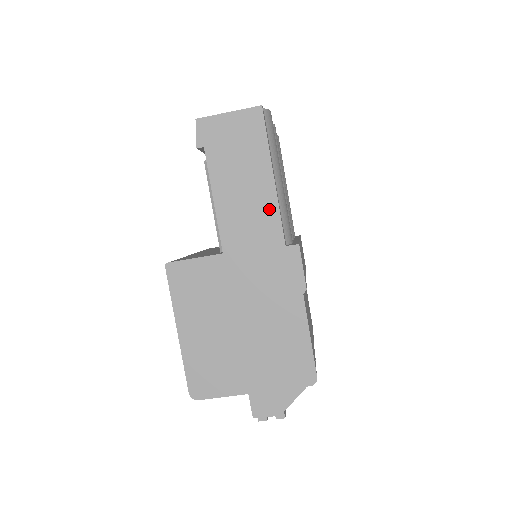
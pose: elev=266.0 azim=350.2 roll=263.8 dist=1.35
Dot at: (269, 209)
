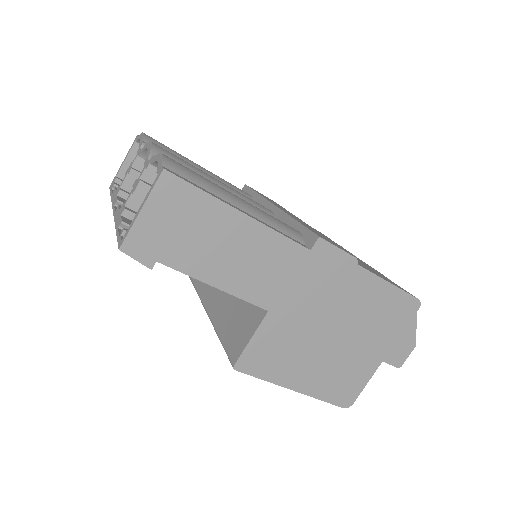
Dot at: (268, 241)
